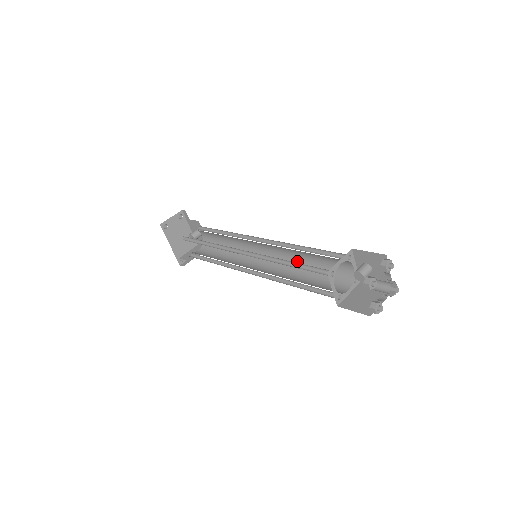
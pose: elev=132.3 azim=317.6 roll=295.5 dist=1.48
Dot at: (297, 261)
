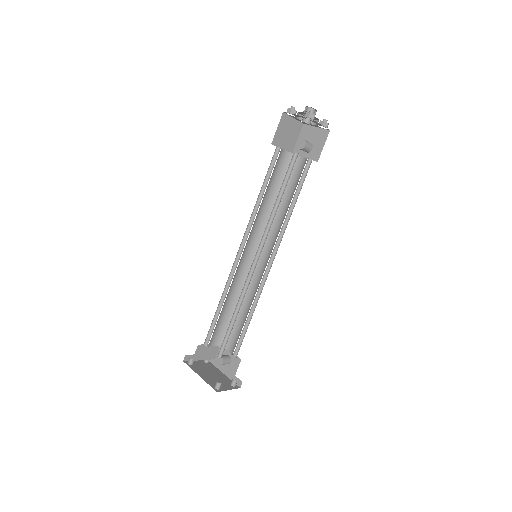
Dot at: (282, 220)
